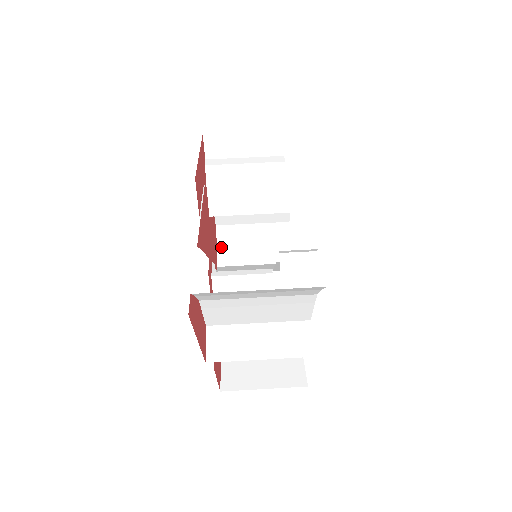
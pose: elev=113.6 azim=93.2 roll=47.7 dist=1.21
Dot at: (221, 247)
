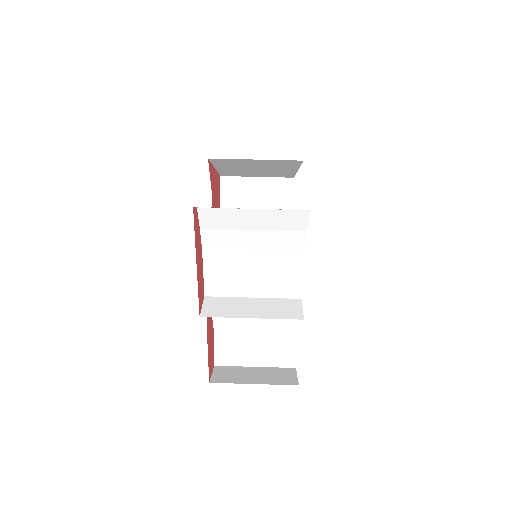
Dot at: occluded
